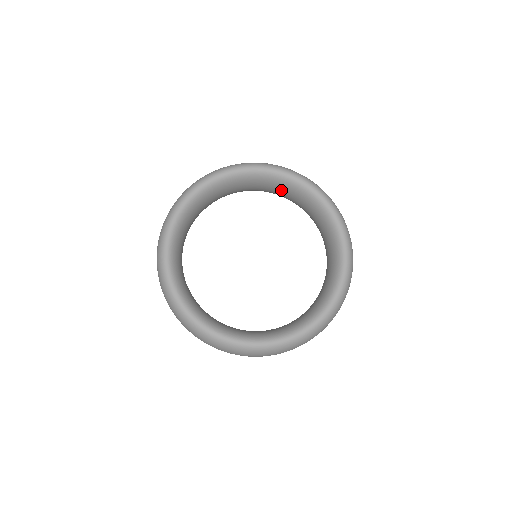
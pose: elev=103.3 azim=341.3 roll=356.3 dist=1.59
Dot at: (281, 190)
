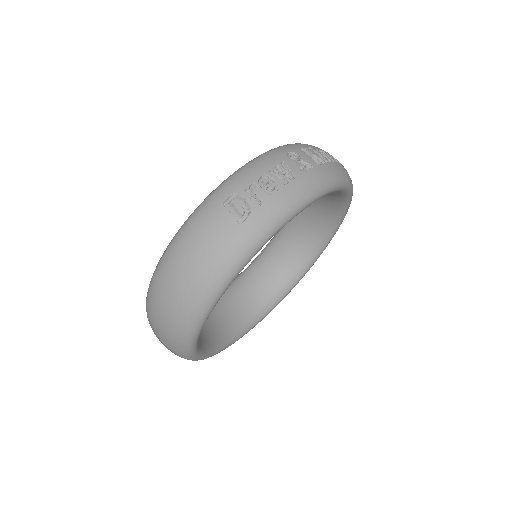
Dot at: occluded
